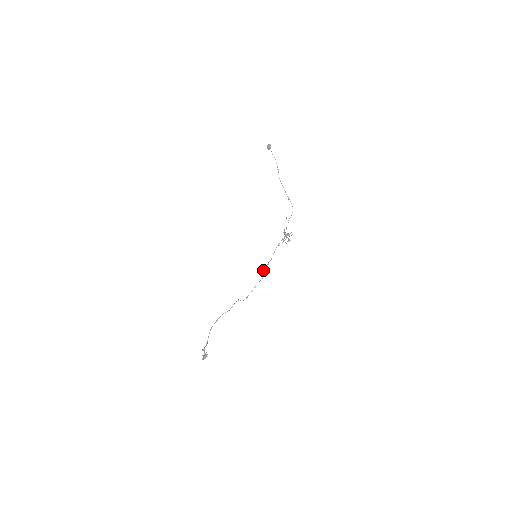
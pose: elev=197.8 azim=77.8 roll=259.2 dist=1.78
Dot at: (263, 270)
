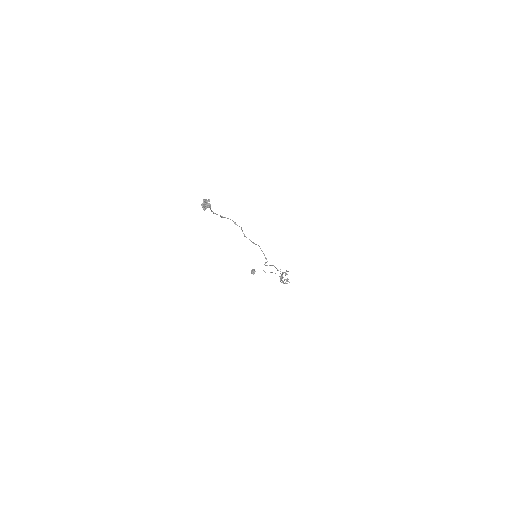
Dot at: occluded
